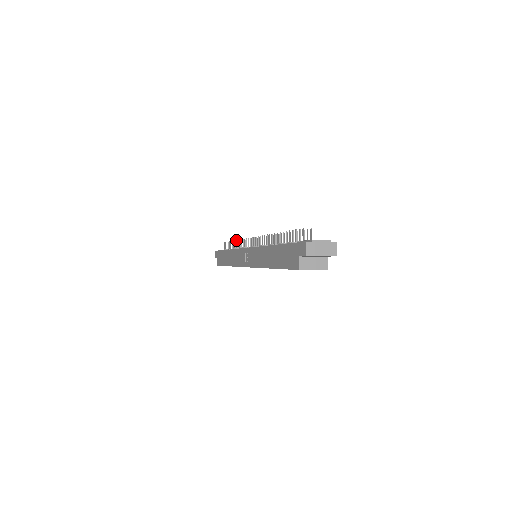
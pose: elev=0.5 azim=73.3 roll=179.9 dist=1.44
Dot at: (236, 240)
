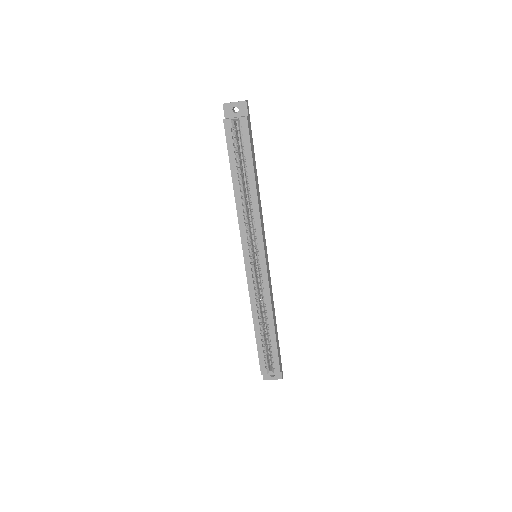
Dot at: occluded
